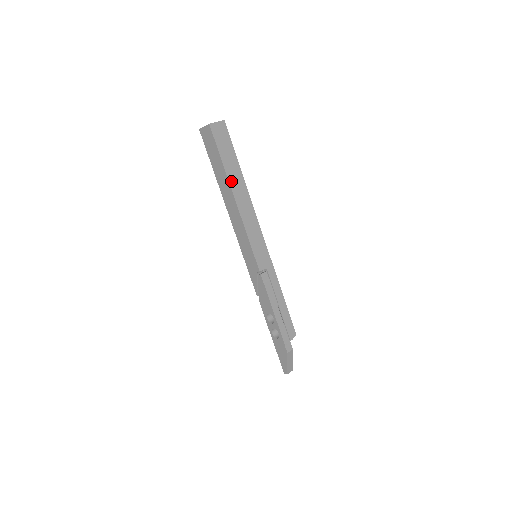
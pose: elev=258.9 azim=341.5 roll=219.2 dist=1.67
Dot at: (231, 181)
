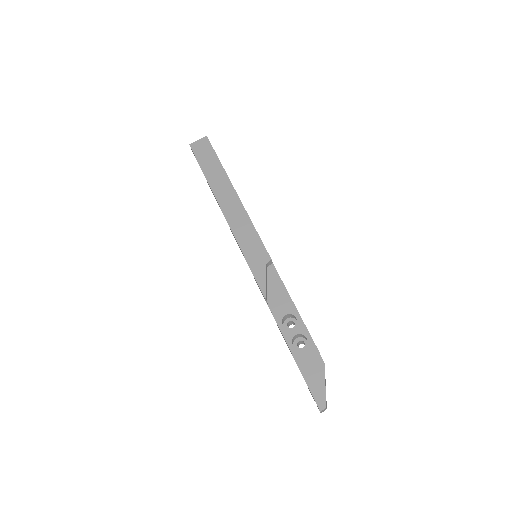
Dot at: (229, 179)
